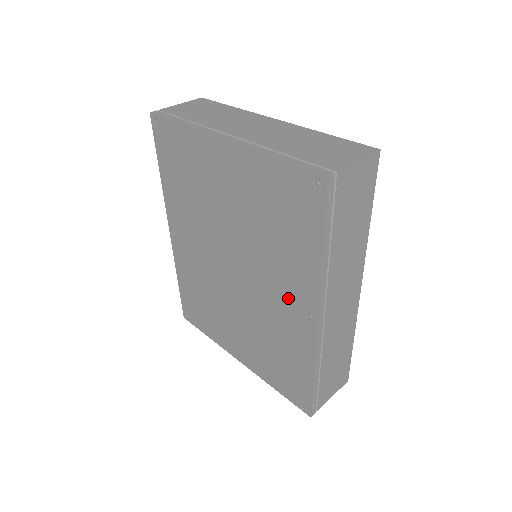
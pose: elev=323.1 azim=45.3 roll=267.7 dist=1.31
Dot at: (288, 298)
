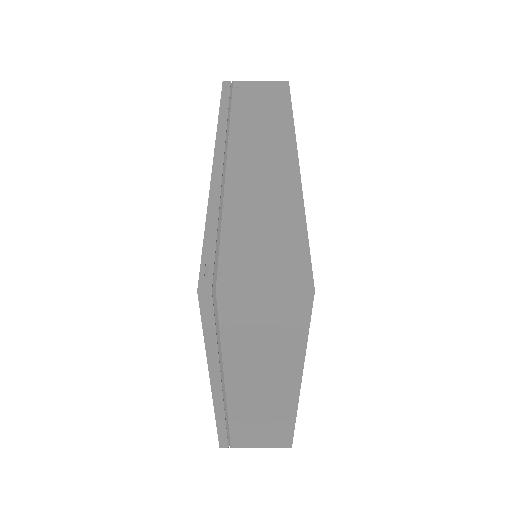
Dot at: occluded
